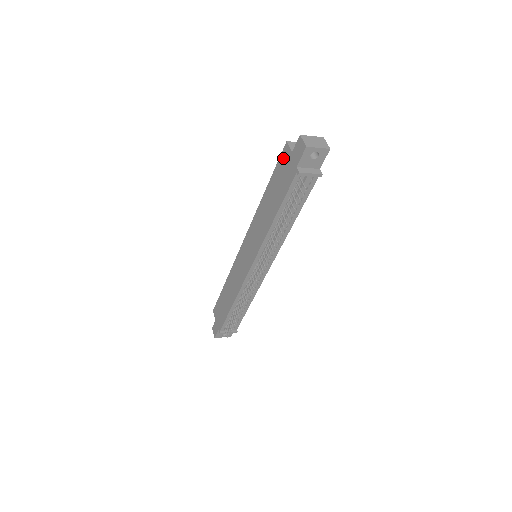
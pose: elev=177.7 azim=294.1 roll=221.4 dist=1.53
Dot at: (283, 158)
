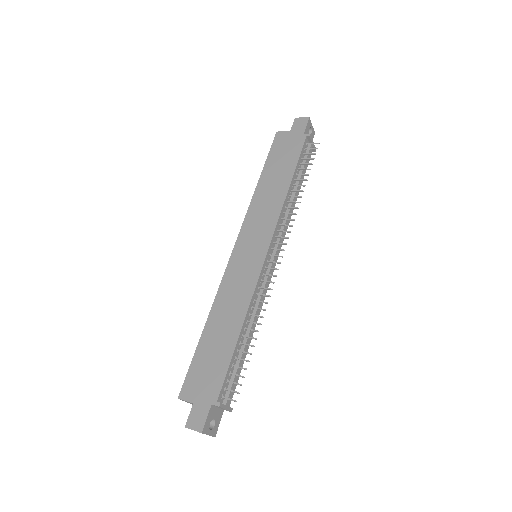
Dot at: (278, 142)
